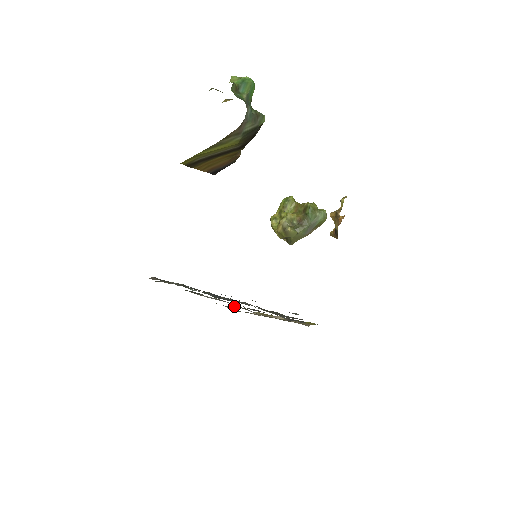
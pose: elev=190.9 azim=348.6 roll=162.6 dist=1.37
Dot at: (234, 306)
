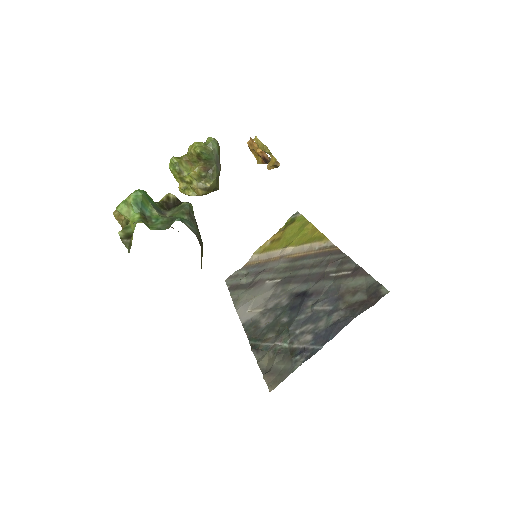
Dot at: (255, 281)
